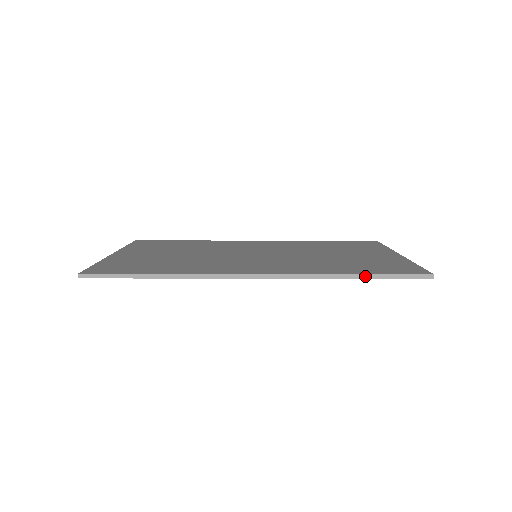
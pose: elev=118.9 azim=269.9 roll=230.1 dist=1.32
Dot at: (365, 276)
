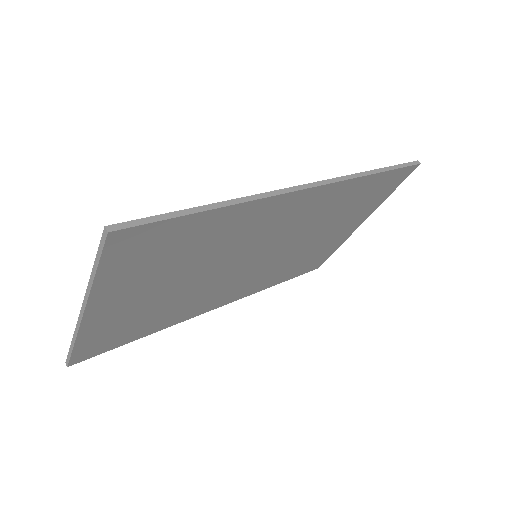
Dot at: (383, 169)
